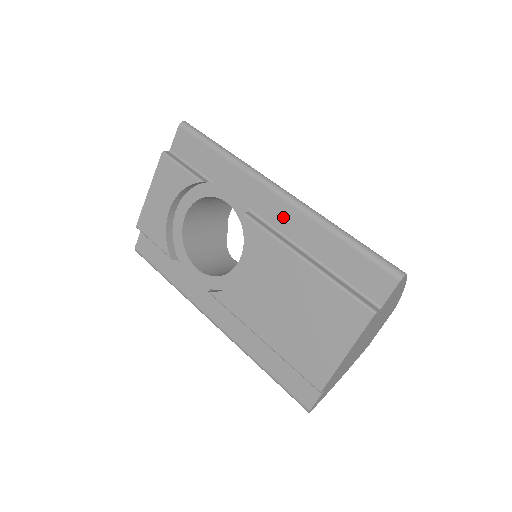
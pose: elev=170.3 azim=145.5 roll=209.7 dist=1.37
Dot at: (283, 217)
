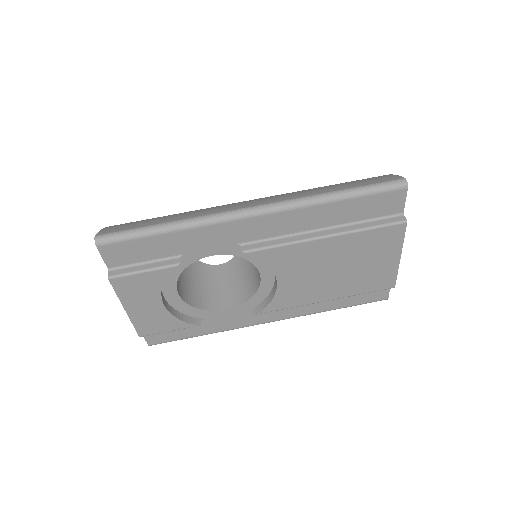
Dot at: (277, 225)
